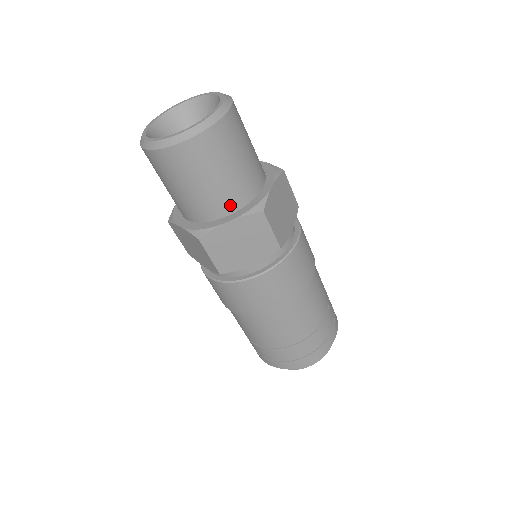
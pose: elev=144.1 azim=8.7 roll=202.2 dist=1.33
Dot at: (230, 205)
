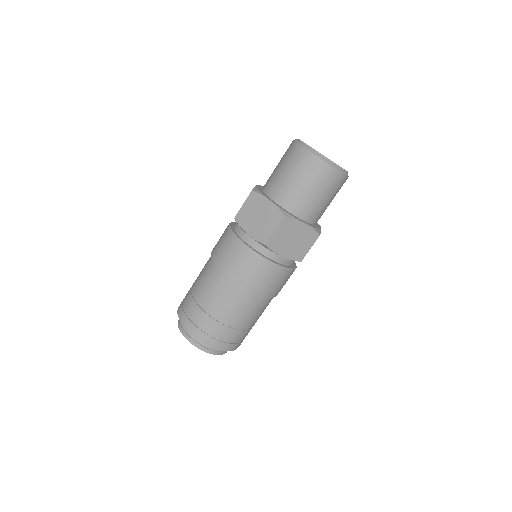
Dot at: (309, 216)
